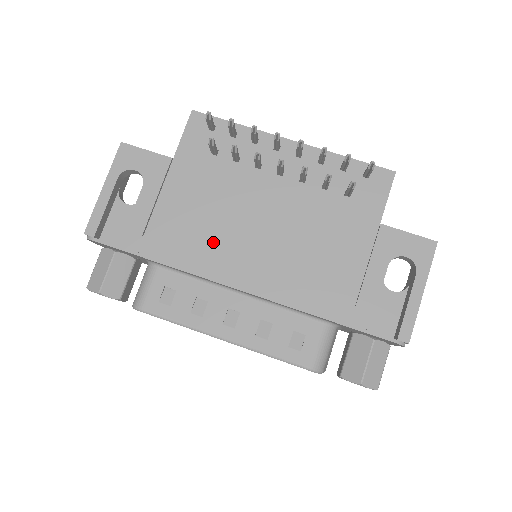
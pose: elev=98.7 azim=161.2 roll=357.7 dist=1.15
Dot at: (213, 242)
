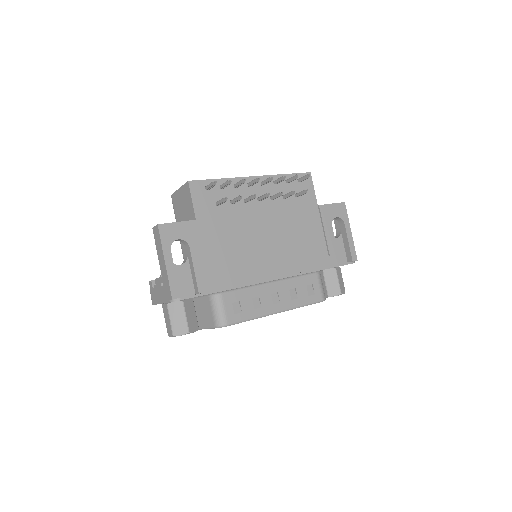
Dot at: (248, 260)
